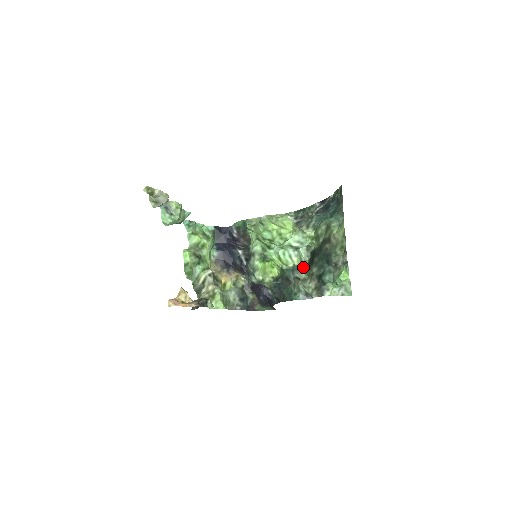
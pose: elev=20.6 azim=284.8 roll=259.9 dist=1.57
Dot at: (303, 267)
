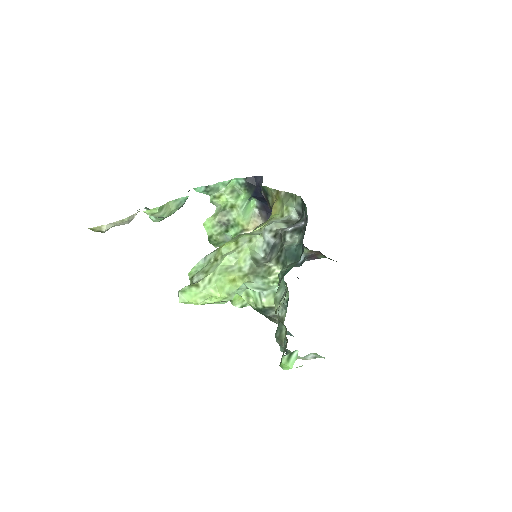
Dot at: (282, 304)
